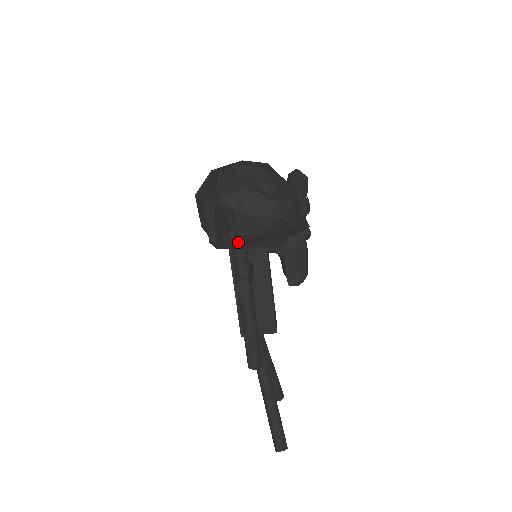
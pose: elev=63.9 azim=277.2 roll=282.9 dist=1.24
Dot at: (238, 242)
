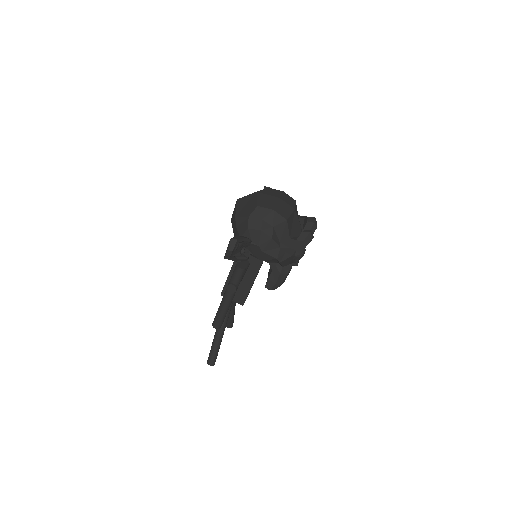
Dot at: (244, 259)
